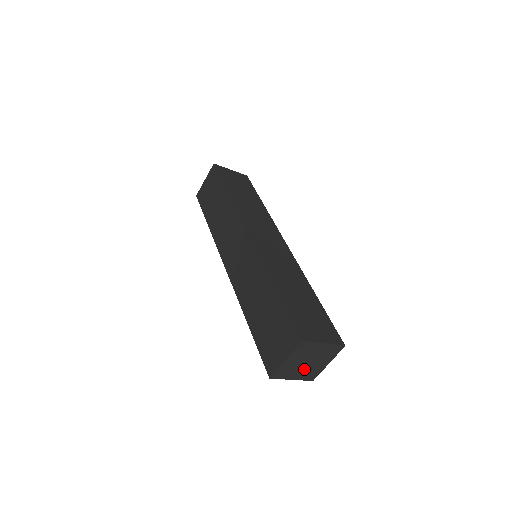
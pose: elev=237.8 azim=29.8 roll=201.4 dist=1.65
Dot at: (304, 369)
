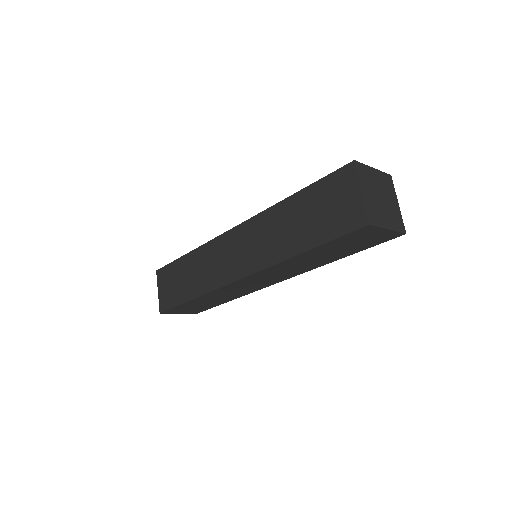
Dot at: (386, 211)
